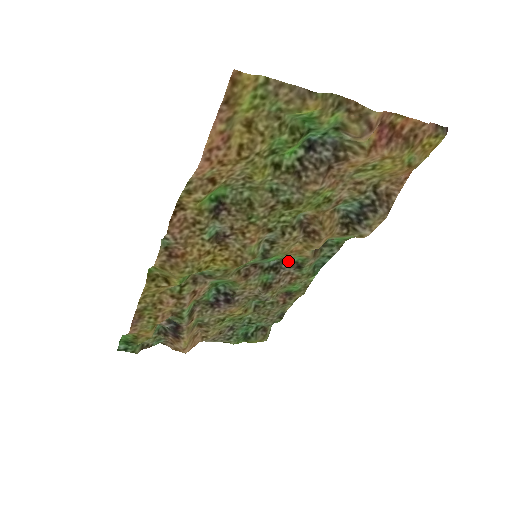
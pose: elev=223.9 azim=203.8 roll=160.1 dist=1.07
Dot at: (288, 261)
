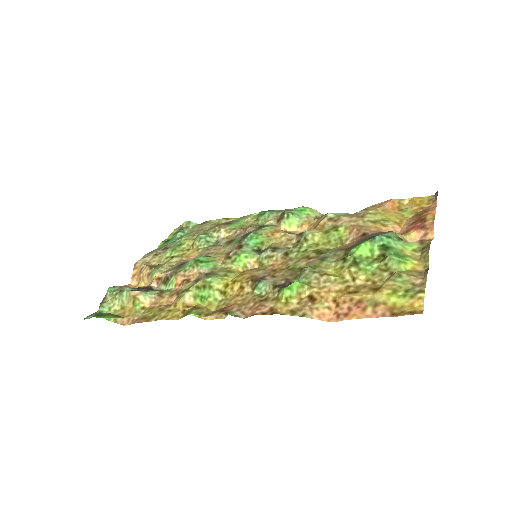
Dot at: (258, 229)
